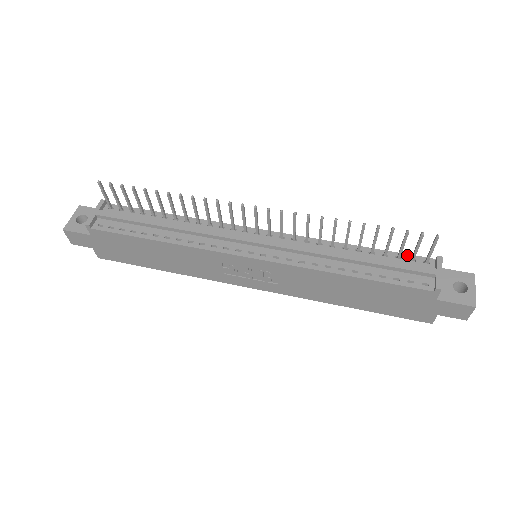
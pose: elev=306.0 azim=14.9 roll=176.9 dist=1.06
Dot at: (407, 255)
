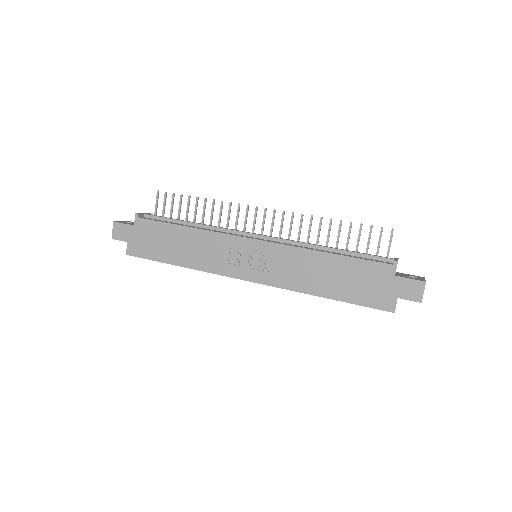
Dot at: occluded
